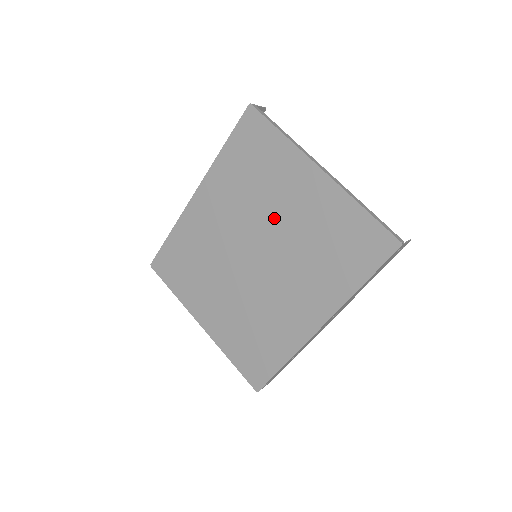
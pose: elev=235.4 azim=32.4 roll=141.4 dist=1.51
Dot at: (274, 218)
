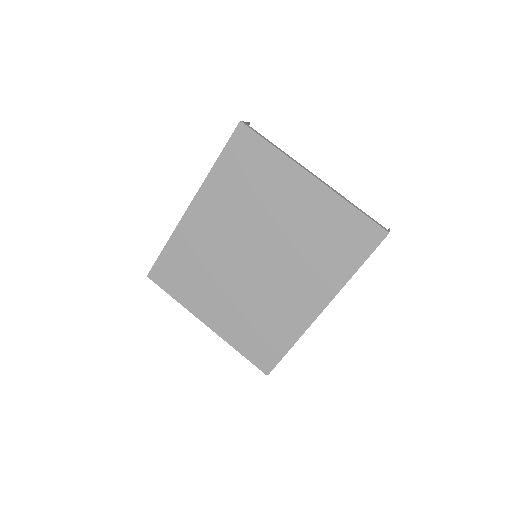
Dot at: (272, 221)
